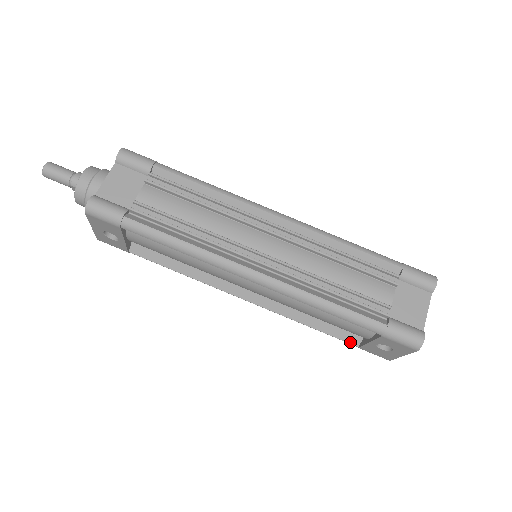
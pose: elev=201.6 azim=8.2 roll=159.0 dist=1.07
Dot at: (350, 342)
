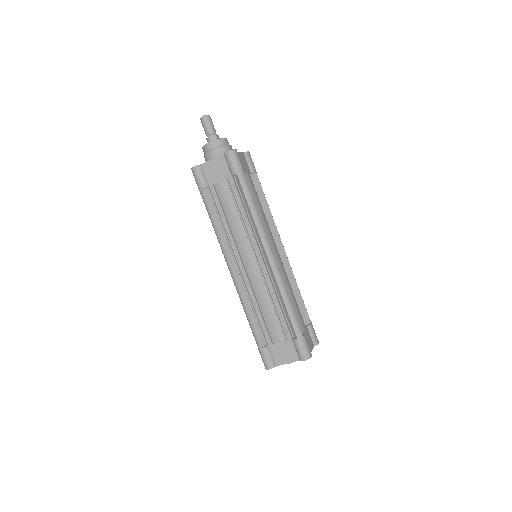
Dot at: occluded
